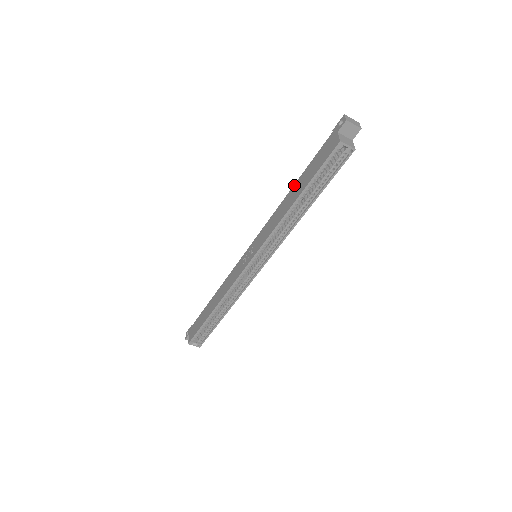
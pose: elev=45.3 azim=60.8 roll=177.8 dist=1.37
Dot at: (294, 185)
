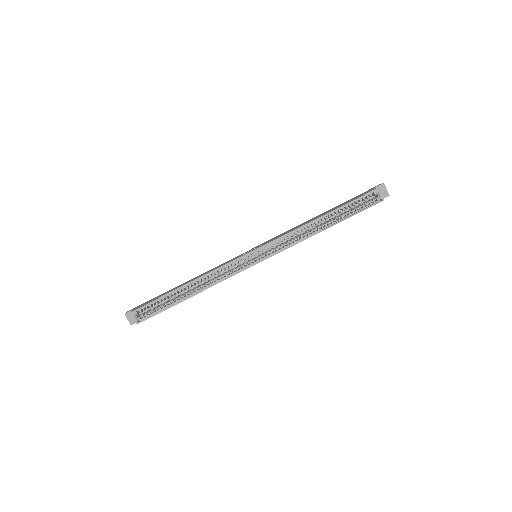
Dot at: occluded
